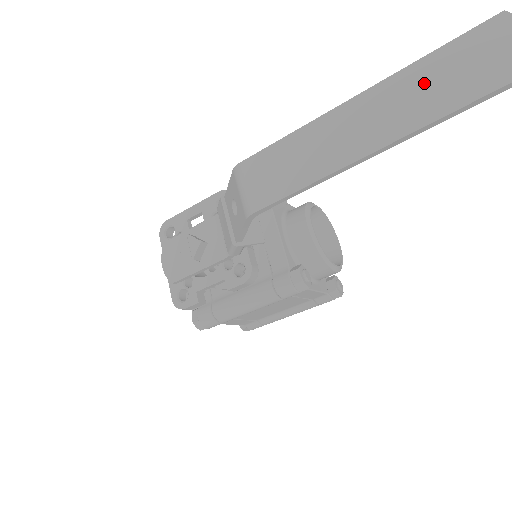
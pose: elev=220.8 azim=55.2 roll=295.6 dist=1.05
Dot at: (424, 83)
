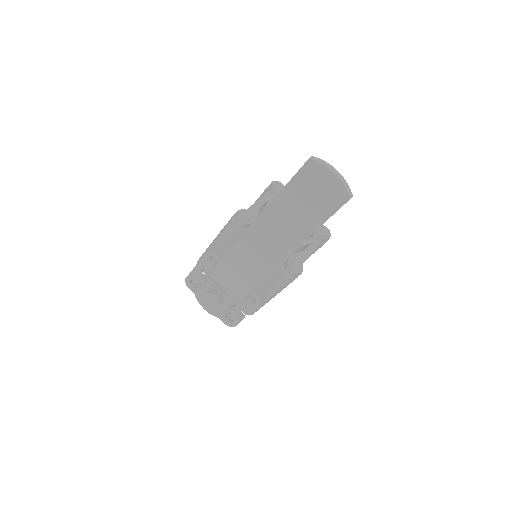
Dot at: (287, 214)
